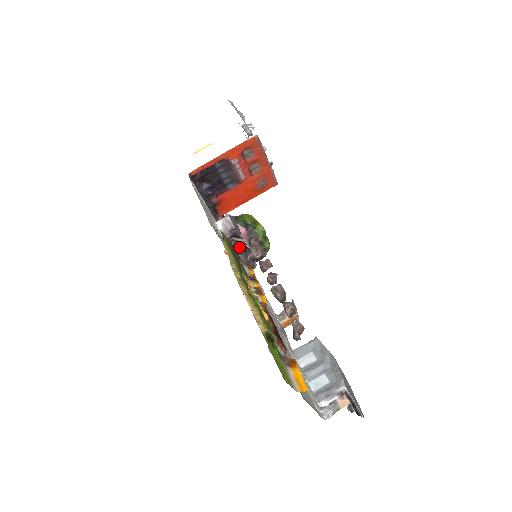
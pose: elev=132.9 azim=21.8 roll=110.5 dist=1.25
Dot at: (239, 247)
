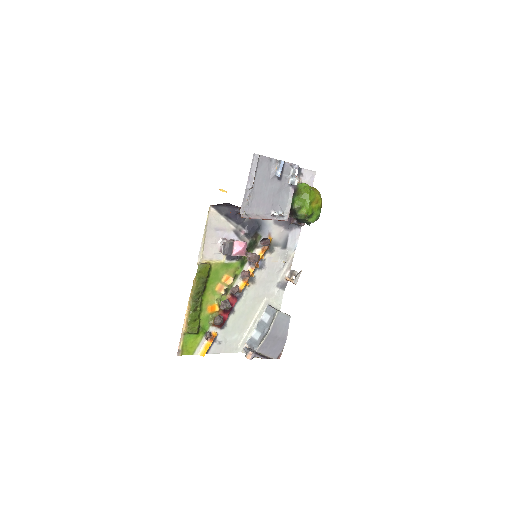
Dot at: occluded
